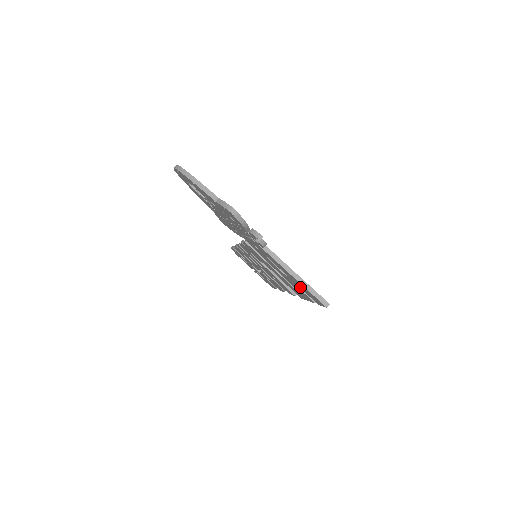
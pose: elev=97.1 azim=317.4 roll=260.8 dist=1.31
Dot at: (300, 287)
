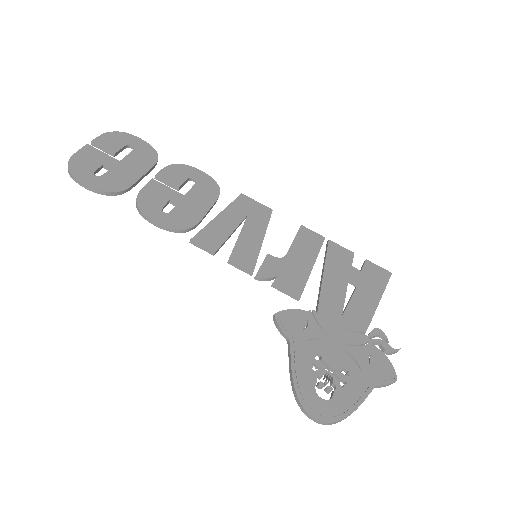
Dot at: (362, 279)
